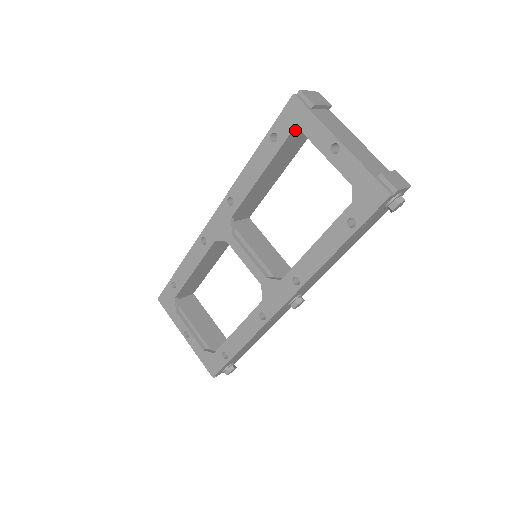
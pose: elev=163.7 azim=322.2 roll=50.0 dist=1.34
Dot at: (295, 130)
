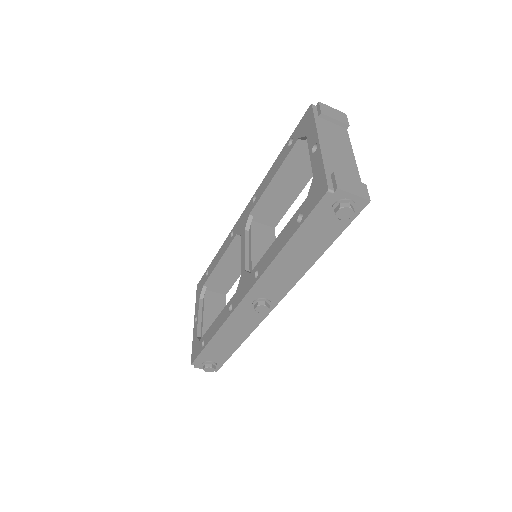
Dot at: (302, 134)
